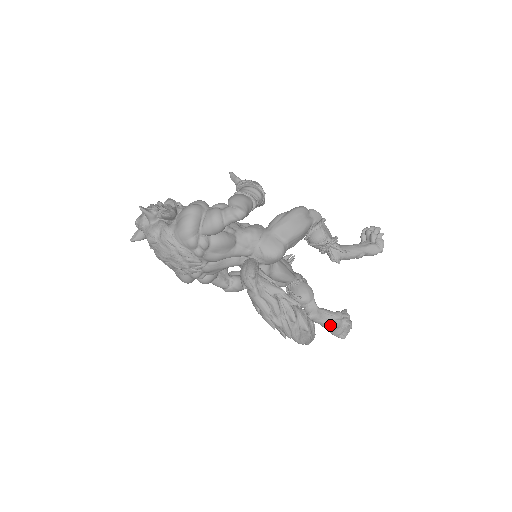
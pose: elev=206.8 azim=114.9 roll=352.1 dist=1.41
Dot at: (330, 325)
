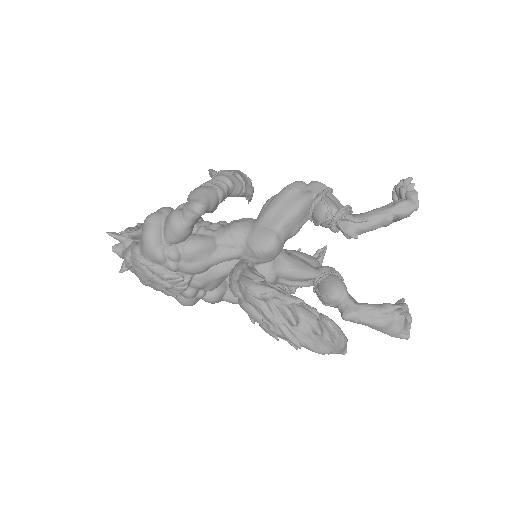
Dot at: (377, 323)
